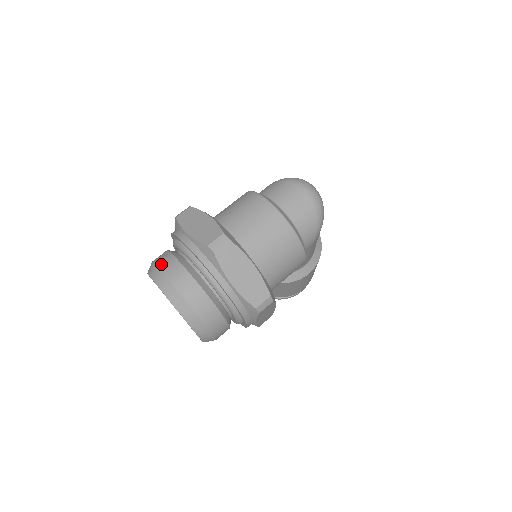
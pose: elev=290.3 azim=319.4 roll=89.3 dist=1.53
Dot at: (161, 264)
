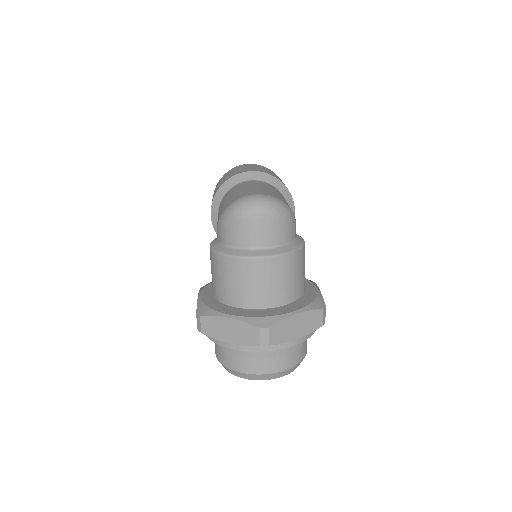
Dot at: (234, 368)
